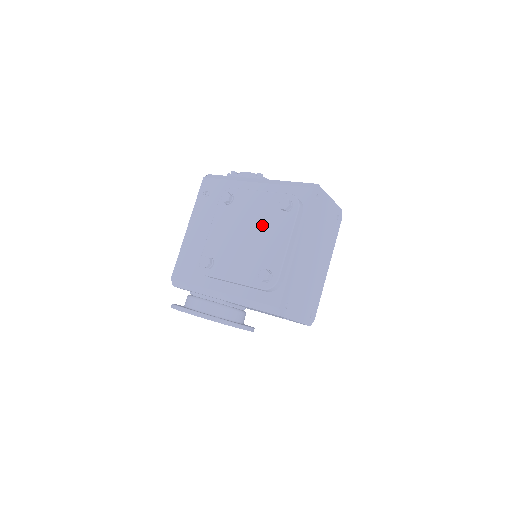
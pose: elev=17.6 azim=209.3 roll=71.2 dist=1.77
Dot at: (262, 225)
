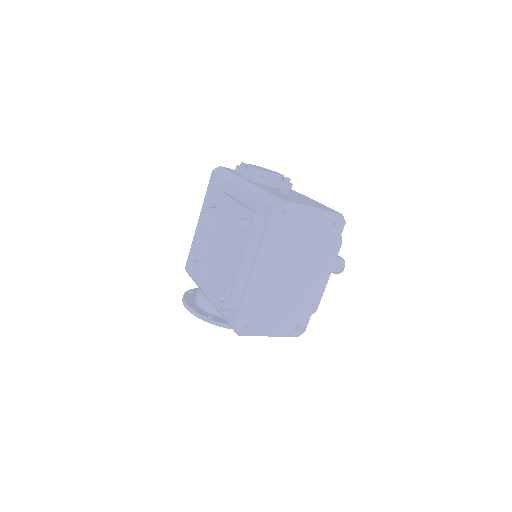
Dot at: (229, 240)
